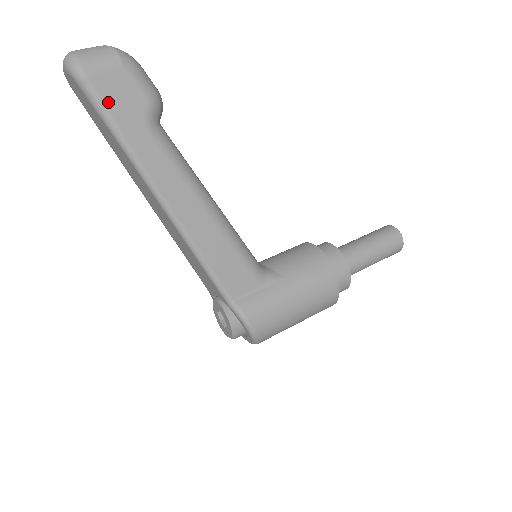
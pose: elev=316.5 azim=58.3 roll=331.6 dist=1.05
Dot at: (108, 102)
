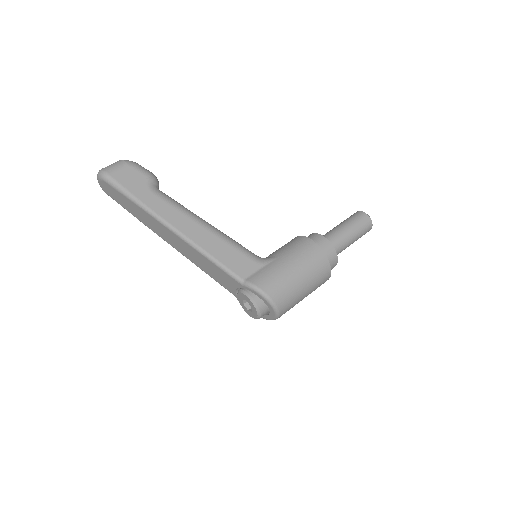
Dot at: (124, 184)
